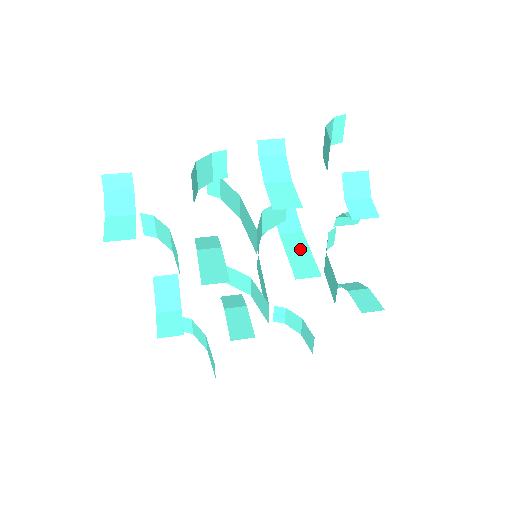
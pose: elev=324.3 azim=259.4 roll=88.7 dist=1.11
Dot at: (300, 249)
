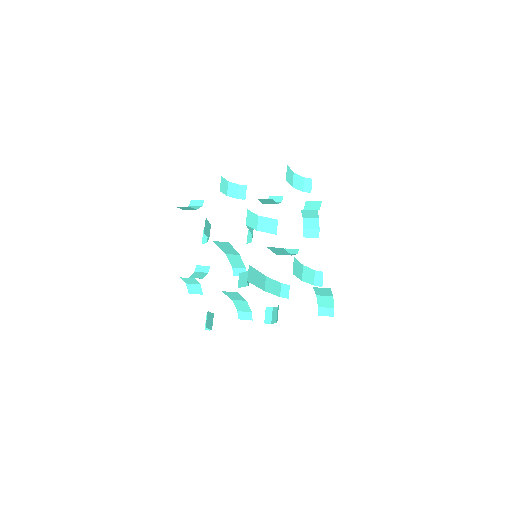
Dot at: (282, 252)
